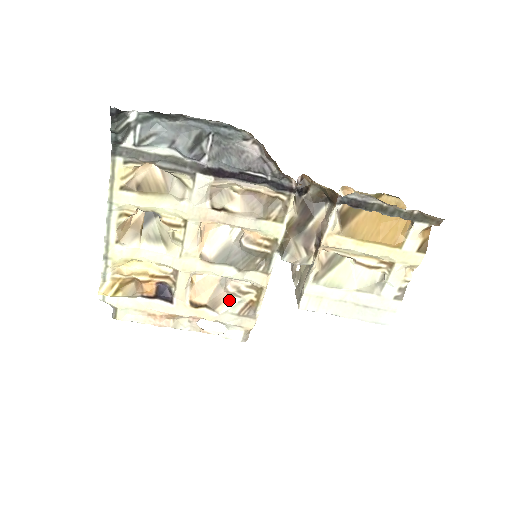
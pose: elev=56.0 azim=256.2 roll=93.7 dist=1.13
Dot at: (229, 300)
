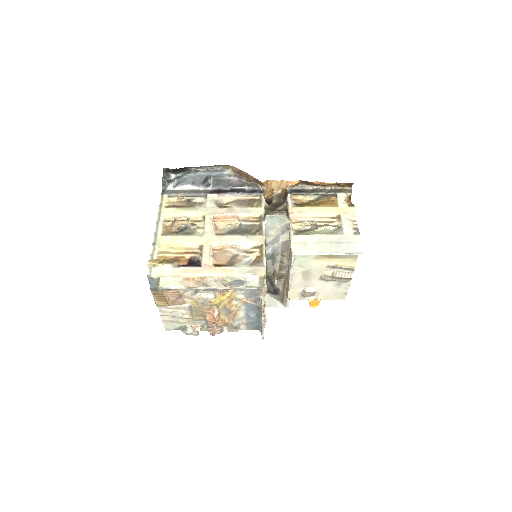
Dot at: (242, 262)
